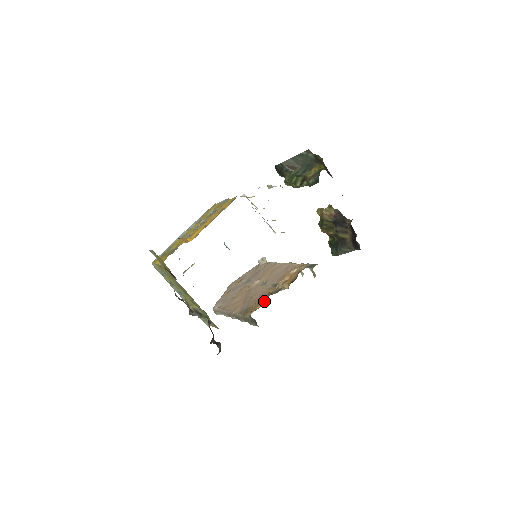
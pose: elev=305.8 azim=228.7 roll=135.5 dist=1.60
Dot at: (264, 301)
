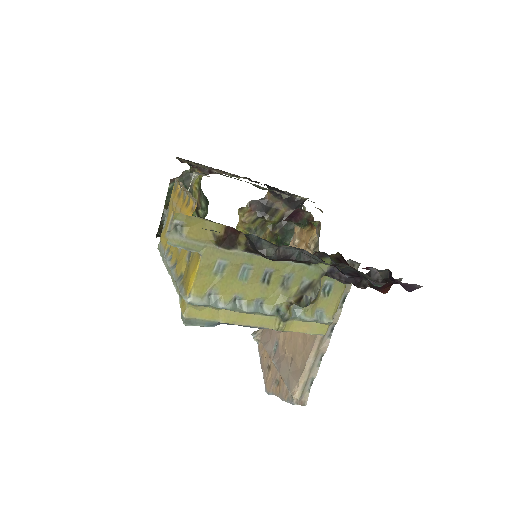
Dot at: occluded
